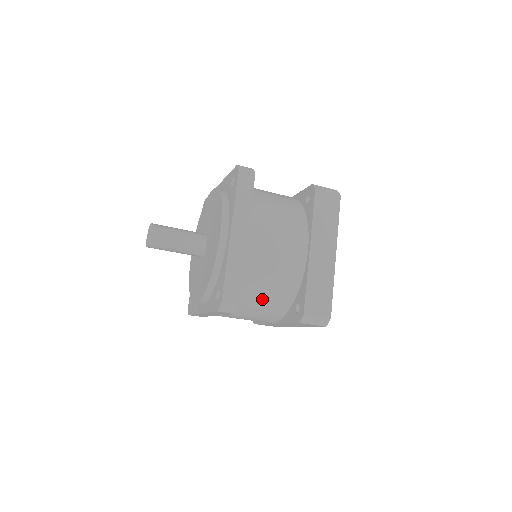
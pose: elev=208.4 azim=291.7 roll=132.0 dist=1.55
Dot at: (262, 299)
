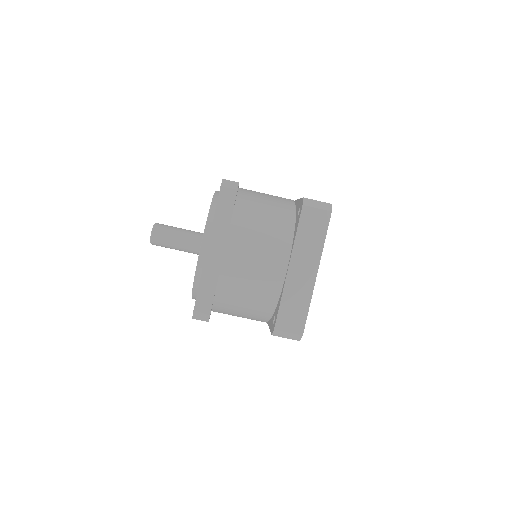
Dot at: (242, 307)
